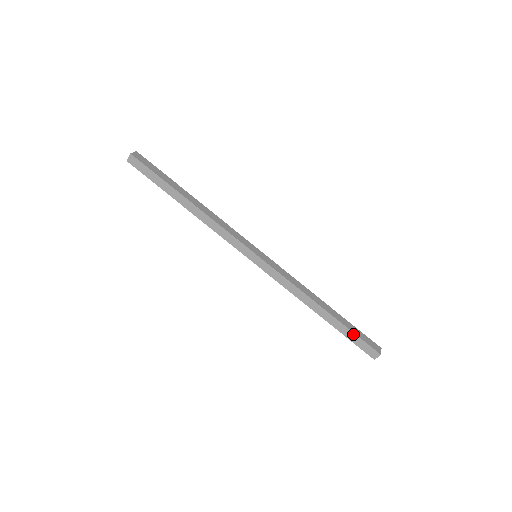
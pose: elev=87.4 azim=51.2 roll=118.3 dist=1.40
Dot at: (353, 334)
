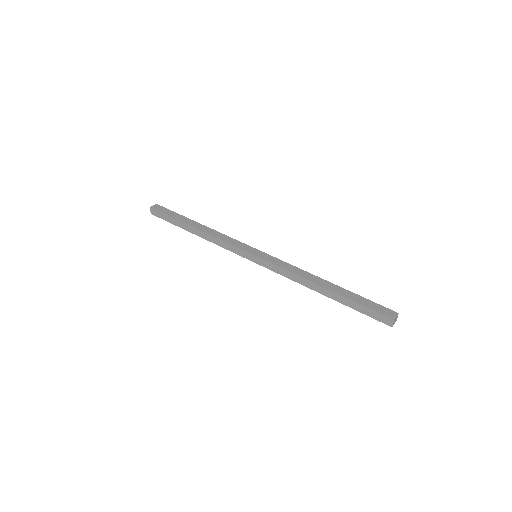
Dot at: (359, 305)
